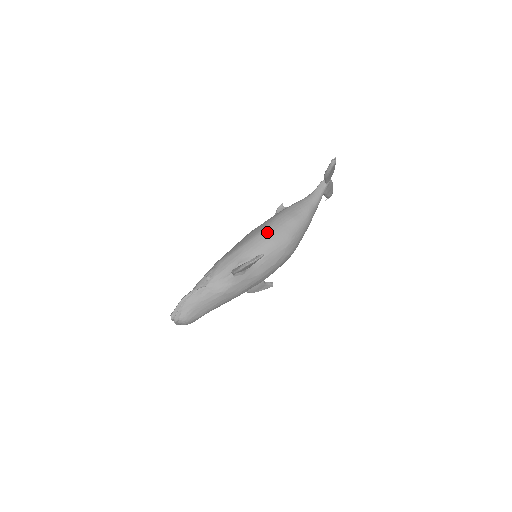
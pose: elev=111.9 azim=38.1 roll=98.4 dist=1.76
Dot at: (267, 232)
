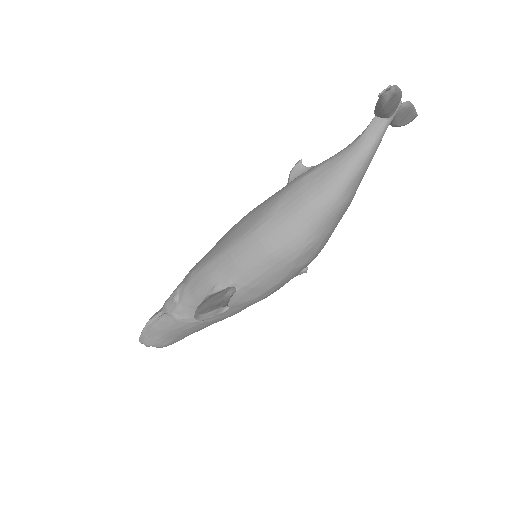
Dot at: (259, 234)
